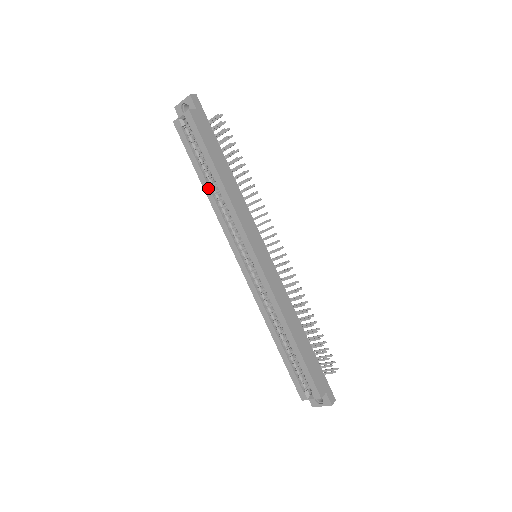
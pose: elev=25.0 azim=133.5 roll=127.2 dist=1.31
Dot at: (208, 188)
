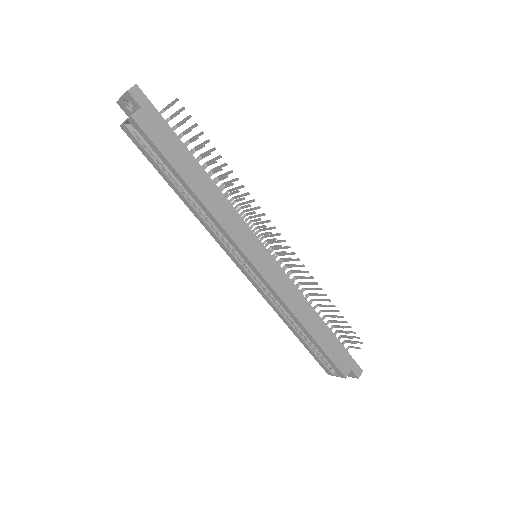
Dot at: (183, 198)
